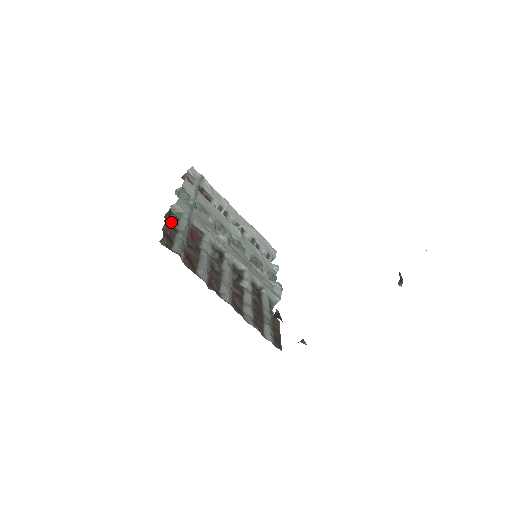
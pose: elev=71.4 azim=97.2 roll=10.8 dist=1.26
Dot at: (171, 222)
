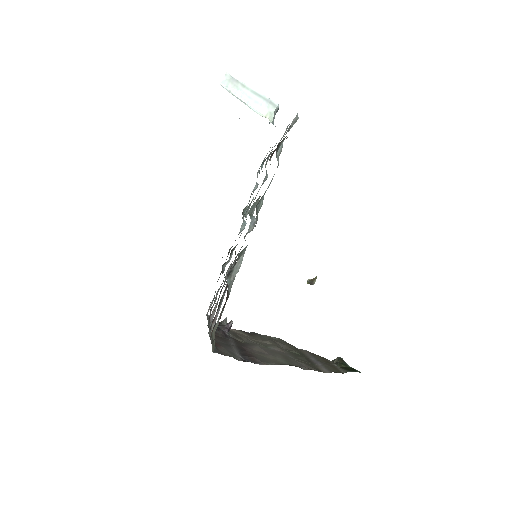
Dot at: (229, 271)
